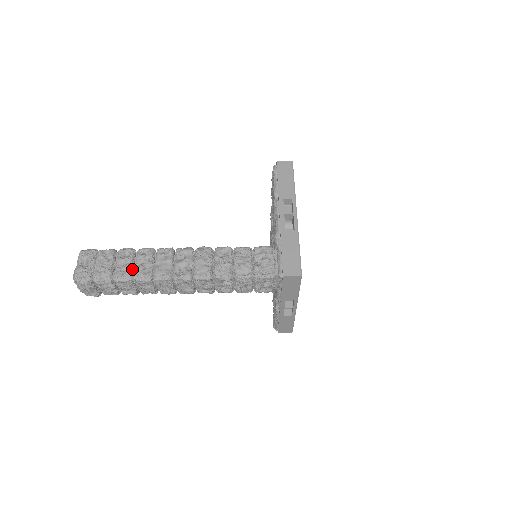
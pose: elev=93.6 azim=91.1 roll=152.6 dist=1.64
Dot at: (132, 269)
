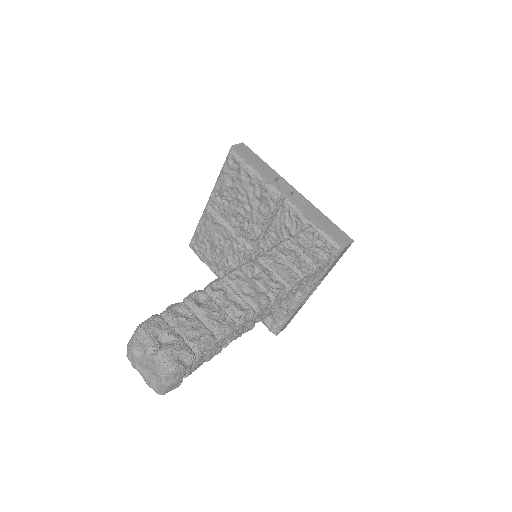
Dot at: (225, 313)
